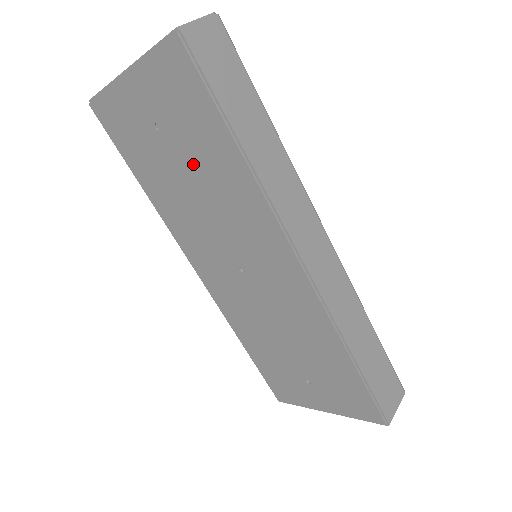
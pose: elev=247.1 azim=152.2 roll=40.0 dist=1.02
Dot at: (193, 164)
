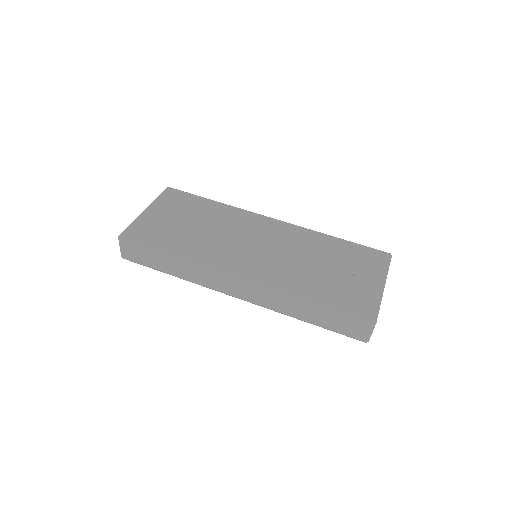
Dot at: (198, 219)
